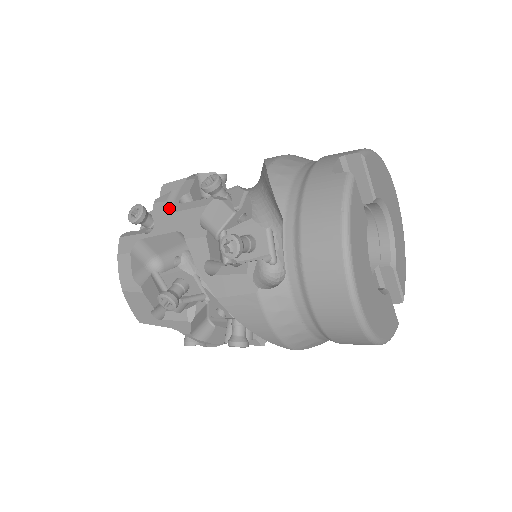
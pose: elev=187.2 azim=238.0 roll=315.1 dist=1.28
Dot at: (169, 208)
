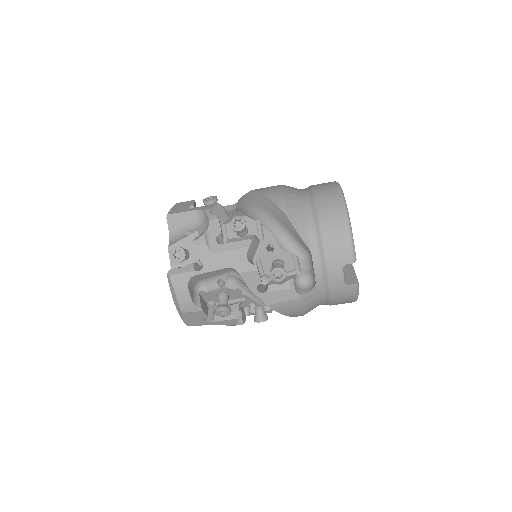
Dot at: occluded
